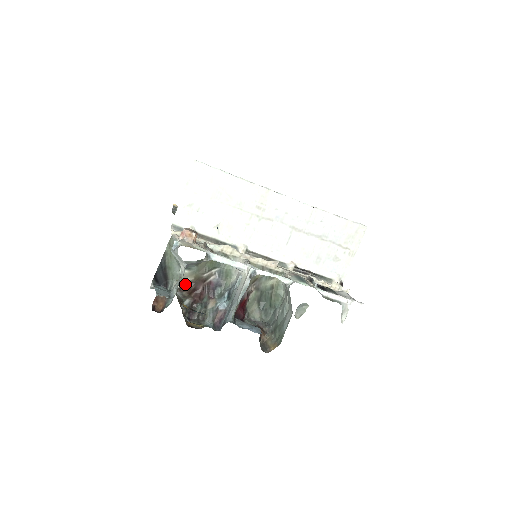
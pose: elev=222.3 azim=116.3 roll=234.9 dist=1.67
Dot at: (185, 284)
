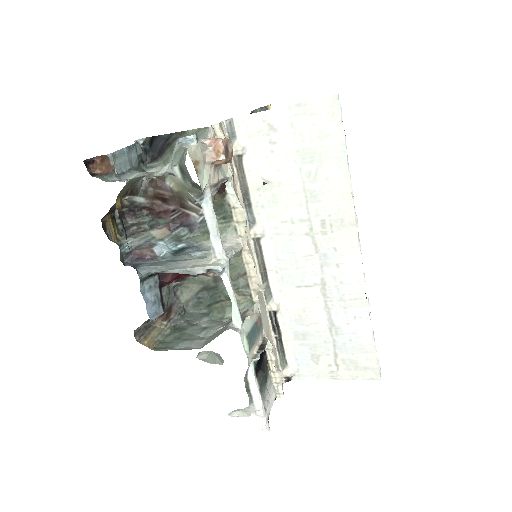
Dot at: (164, 183)
